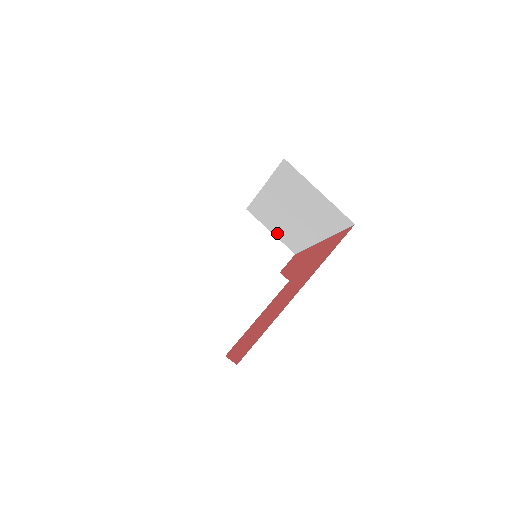
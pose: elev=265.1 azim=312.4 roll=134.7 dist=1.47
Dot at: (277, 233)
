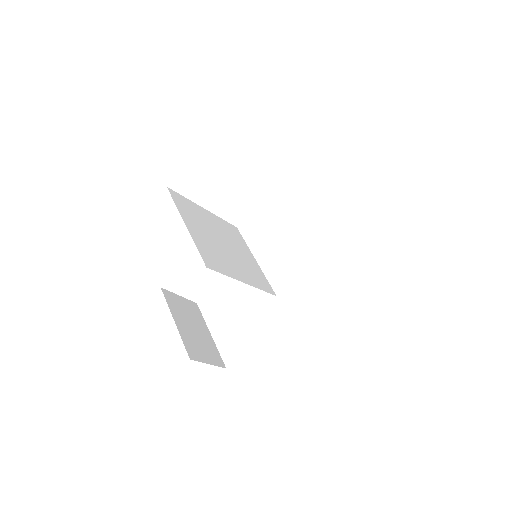
Dot at: (222, 332)
